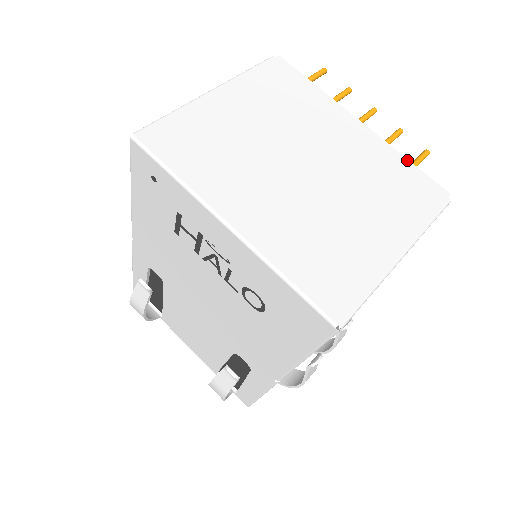
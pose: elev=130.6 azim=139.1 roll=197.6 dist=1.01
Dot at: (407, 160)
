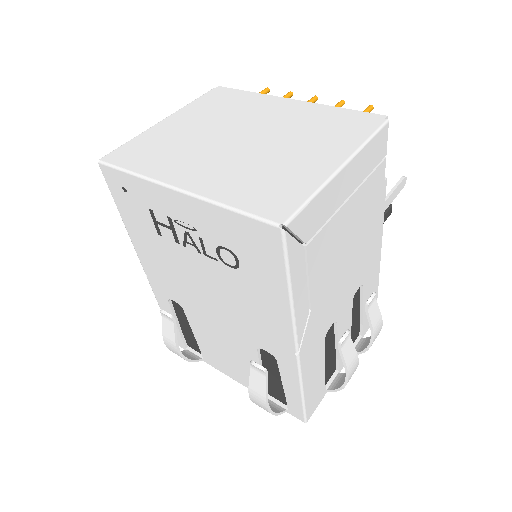
Dot at: (340, 108)
